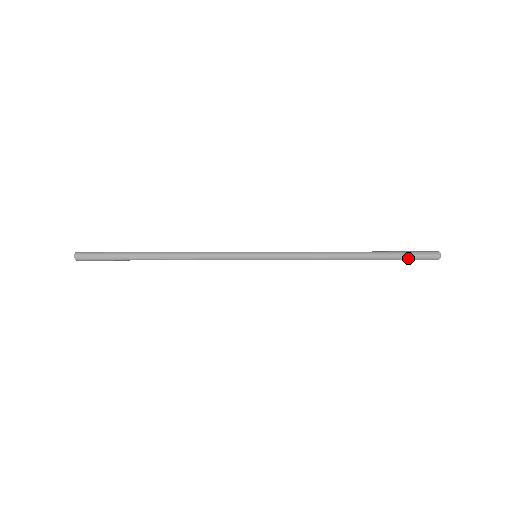
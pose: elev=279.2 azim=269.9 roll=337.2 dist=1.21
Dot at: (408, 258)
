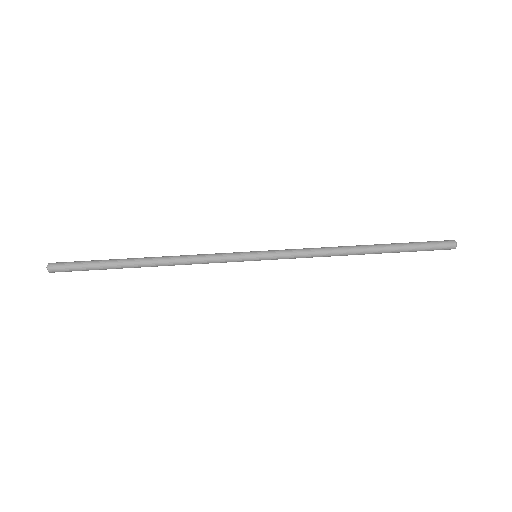
Dot at: (422, 243)
